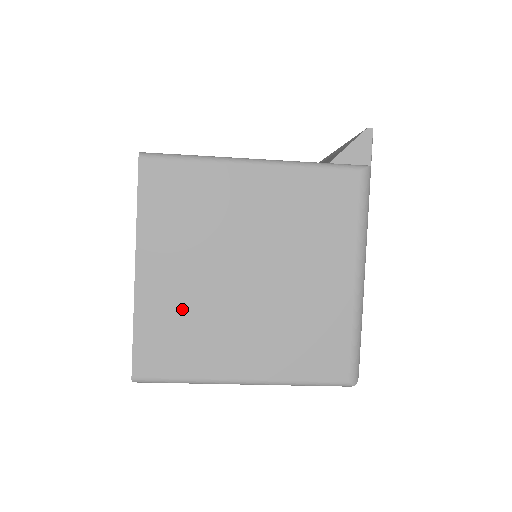
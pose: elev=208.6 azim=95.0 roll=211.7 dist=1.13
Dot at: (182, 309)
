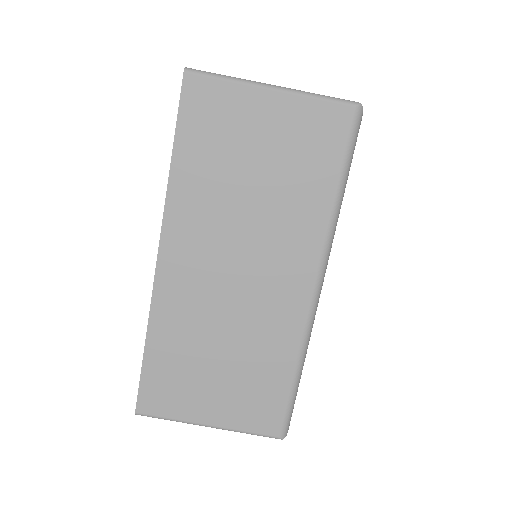
Dot at: occluded
